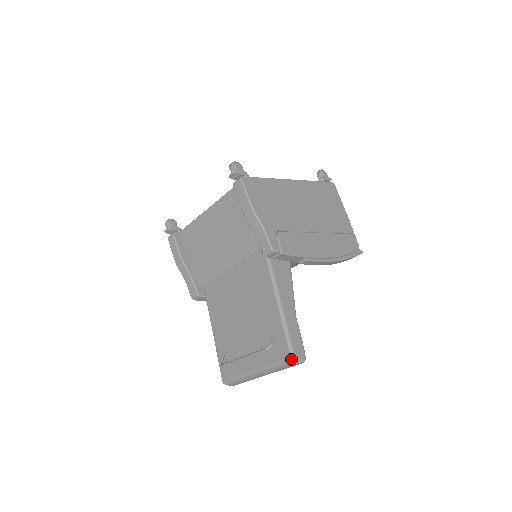
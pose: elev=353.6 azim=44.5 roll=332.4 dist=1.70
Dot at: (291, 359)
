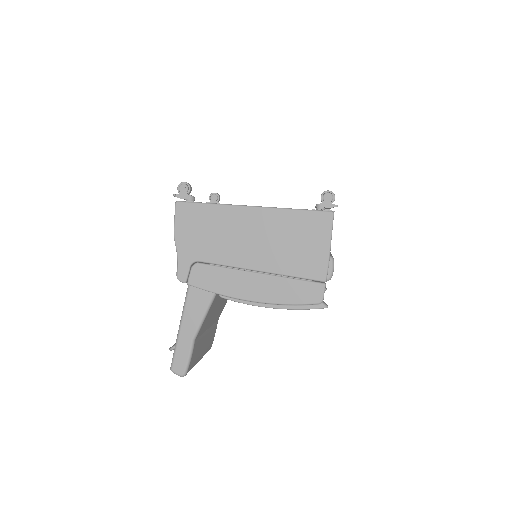
Dot at: (170, 369)
